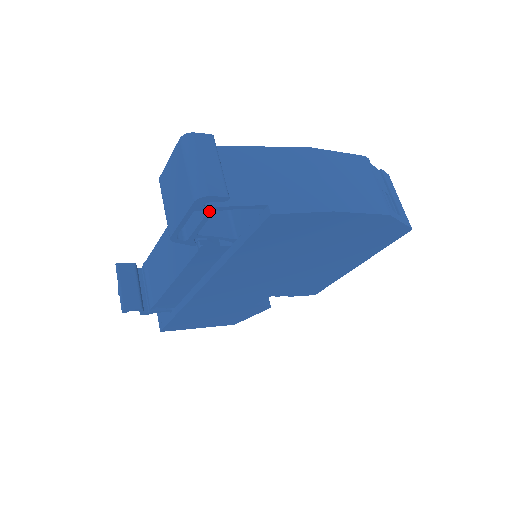
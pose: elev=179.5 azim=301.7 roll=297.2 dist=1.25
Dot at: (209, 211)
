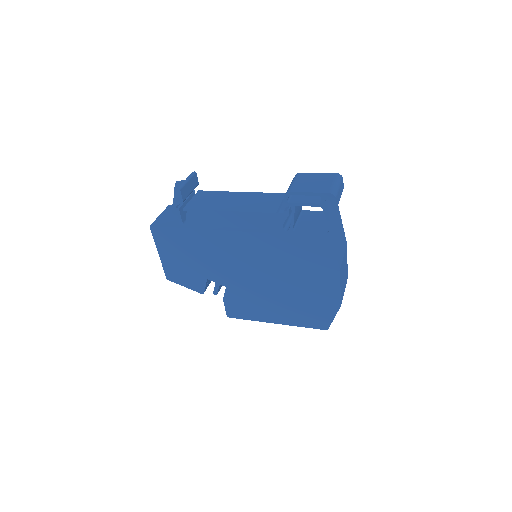
Dot at: (321, 204)
